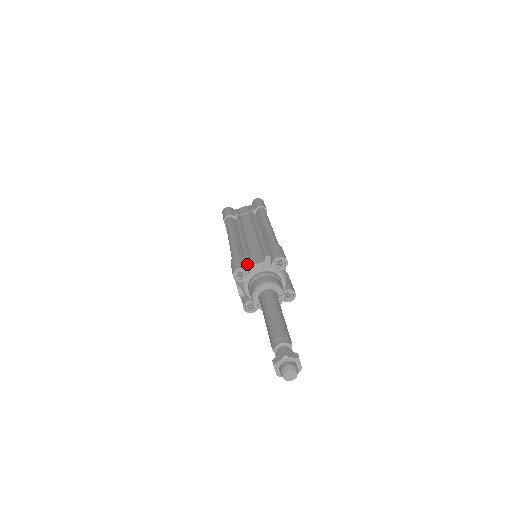
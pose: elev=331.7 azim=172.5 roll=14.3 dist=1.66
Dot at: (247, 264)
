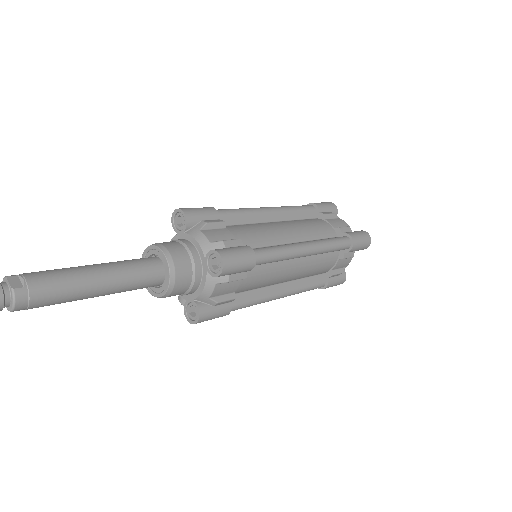
Dot at: occluded
